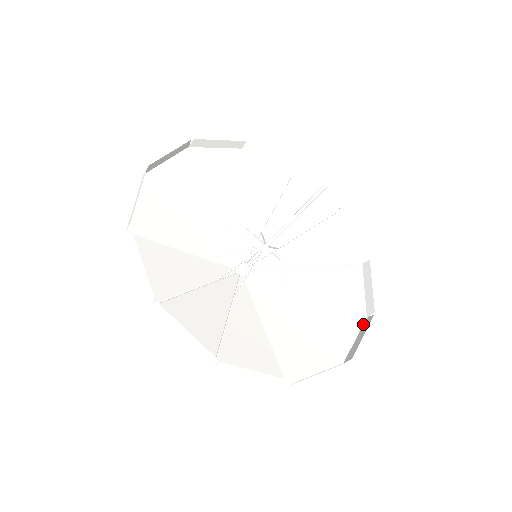
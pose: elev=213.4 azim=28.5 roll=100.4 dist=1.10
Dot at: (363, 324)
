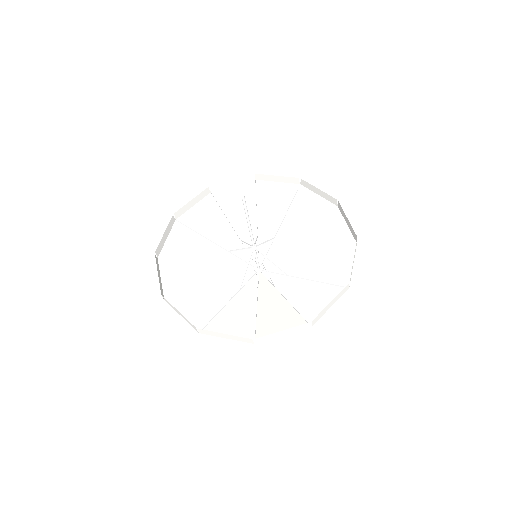
Dot at: occluded
